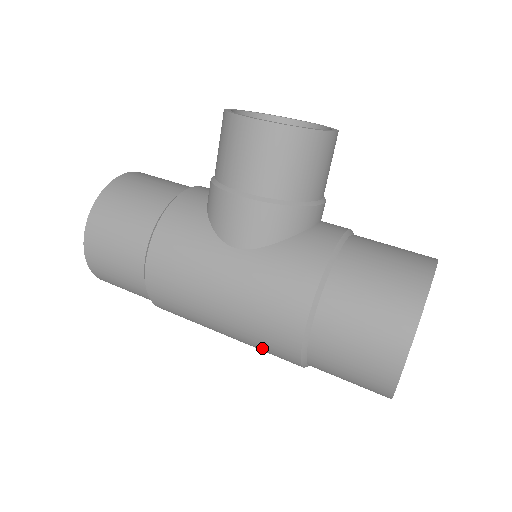
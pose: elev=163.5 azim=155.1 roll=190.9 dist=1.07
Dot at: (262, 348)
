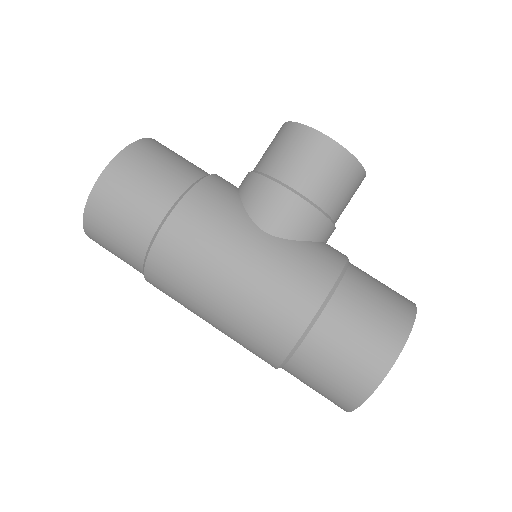
Dot at: (251, 334)
